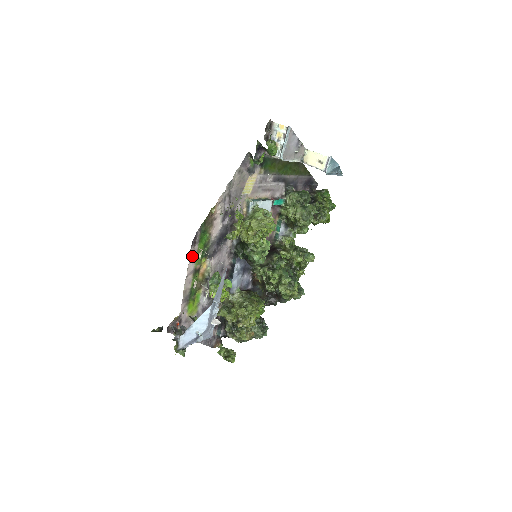
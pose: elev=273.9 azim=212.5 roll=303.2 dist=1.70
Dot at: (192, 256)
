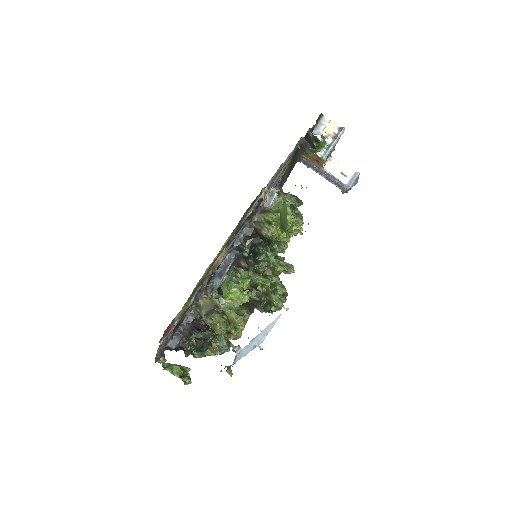
Dot at: occluded
